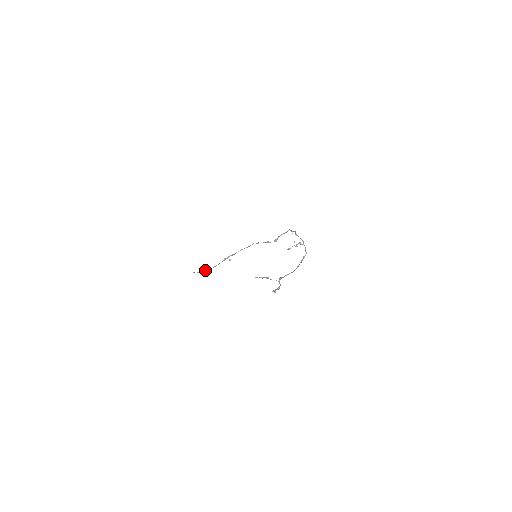
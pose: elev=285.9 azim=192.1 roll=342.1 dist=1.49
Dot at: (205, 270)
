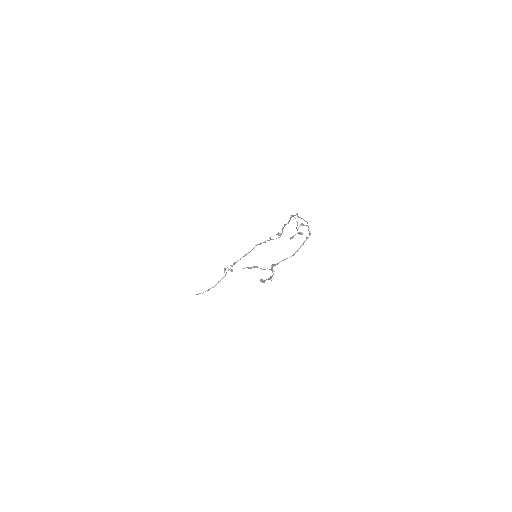
Dot at: (209, 289)
